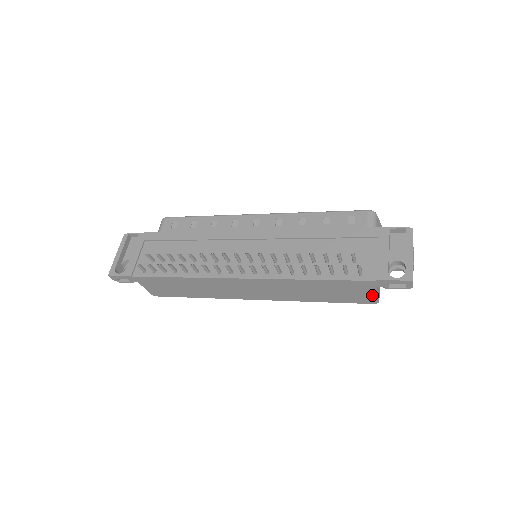
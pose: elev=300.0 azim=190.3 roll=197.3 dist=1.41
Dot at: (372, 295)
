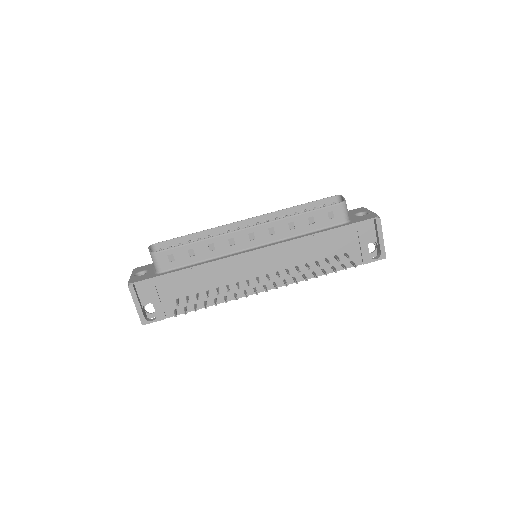
Dot at: occluded
